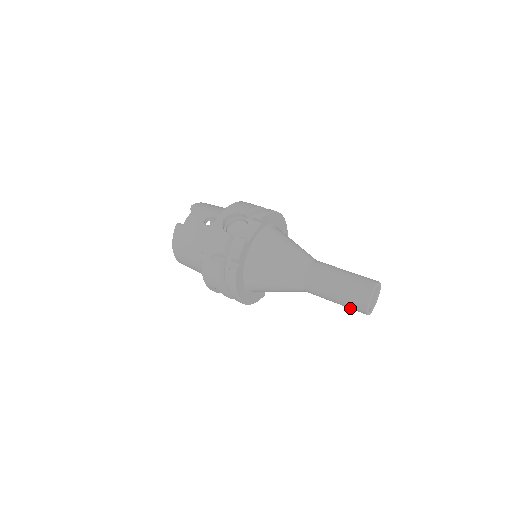
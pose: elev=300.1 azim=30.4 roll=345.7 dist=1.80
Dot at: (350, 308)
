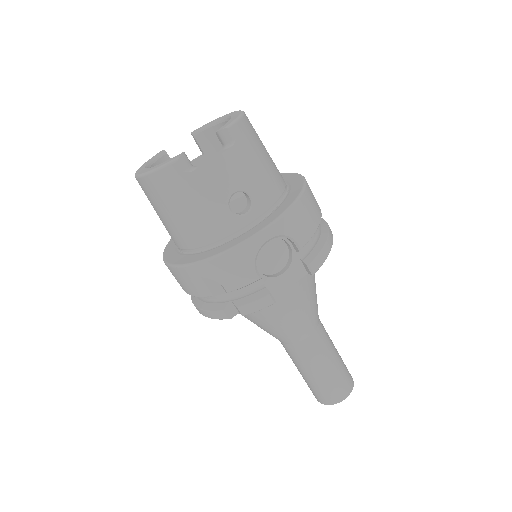
Dot at: occluded
